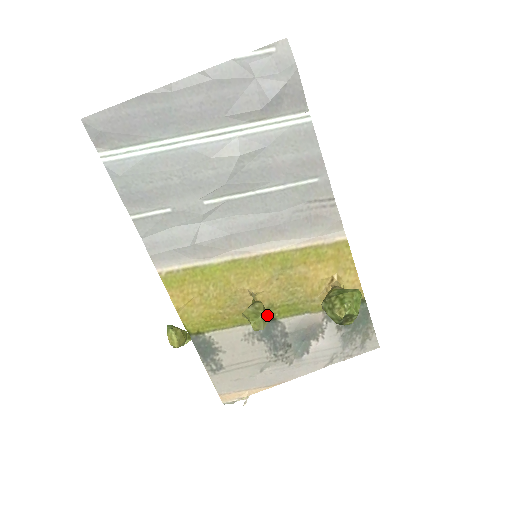
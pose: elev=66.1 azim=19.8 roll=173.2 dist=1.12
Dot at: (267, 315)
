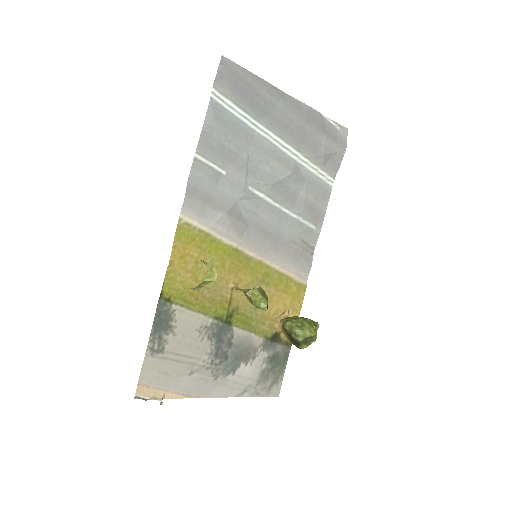
Dot at: (229, 316)
